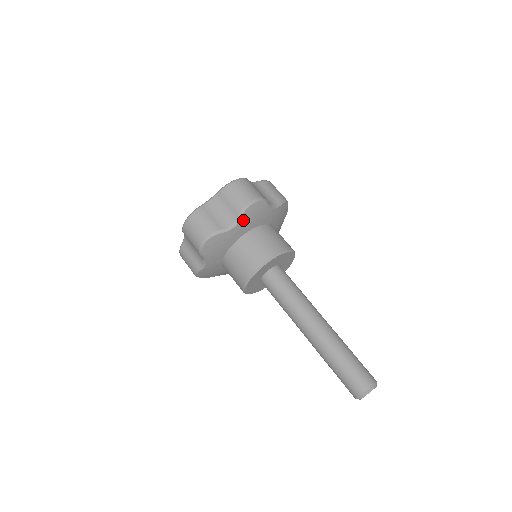
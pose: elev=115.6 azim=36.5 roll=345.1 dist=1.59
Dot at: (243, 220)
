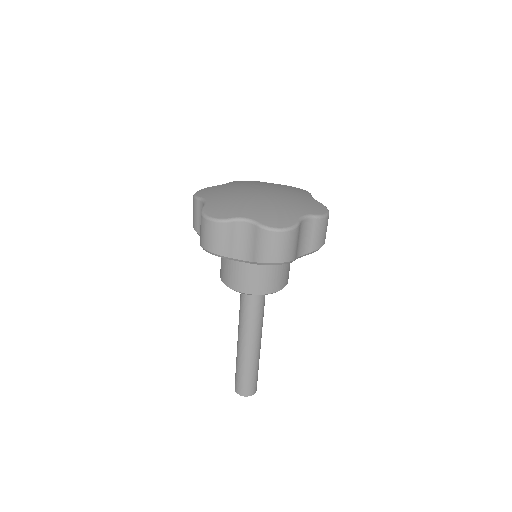
Dot at: occluded
